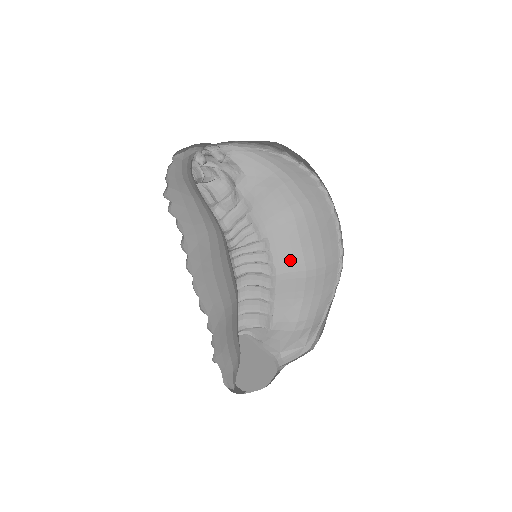
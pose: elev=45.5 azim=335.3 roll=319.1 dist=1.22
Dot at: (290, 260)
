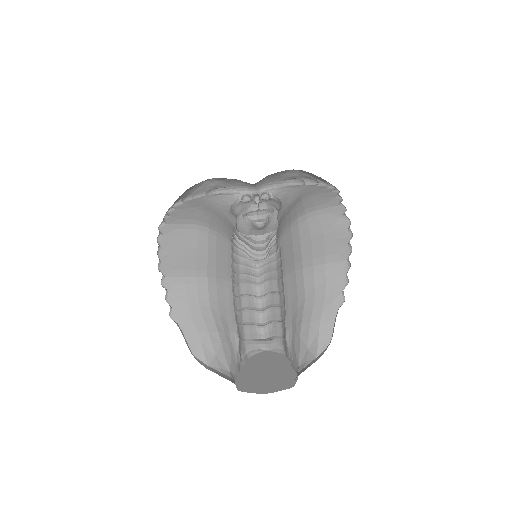
Dot at: (292, 261)
